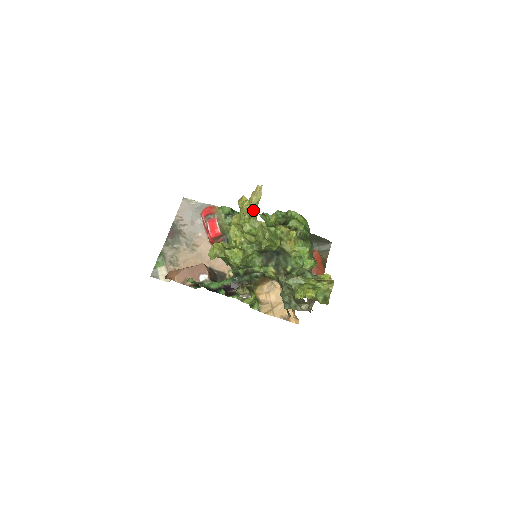
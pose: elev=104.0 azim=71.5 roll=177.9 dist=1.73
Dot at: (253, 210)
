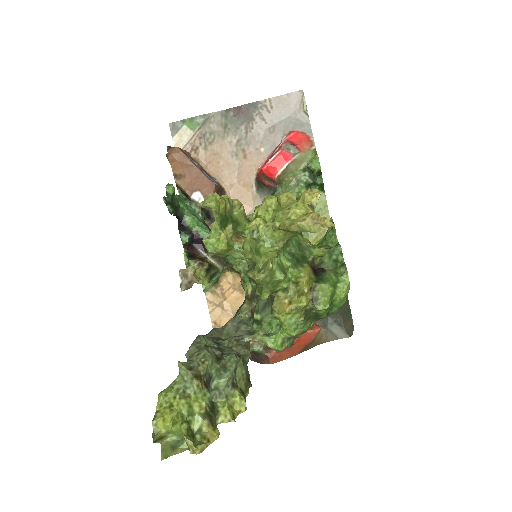
Dot at: (292, 230)
